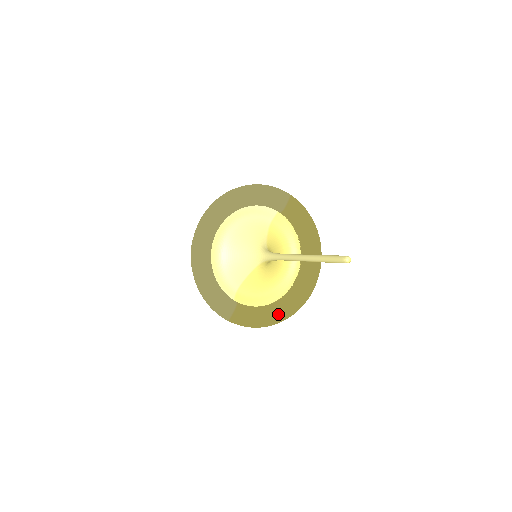
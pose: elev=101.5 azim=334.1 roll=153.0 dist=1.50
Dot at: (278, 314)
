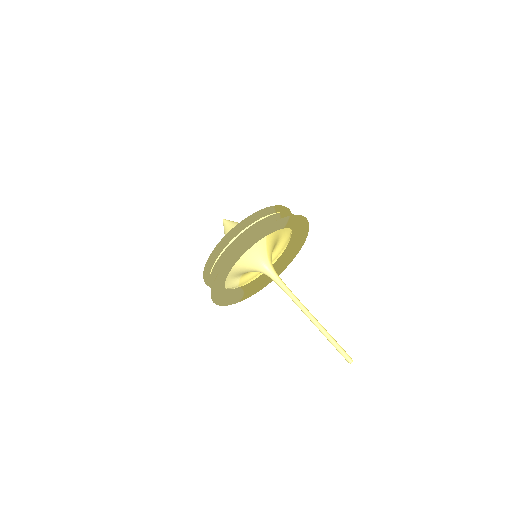
Dot at: occluded
